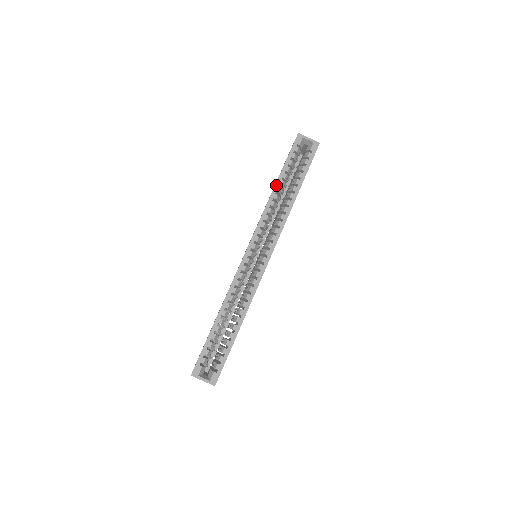
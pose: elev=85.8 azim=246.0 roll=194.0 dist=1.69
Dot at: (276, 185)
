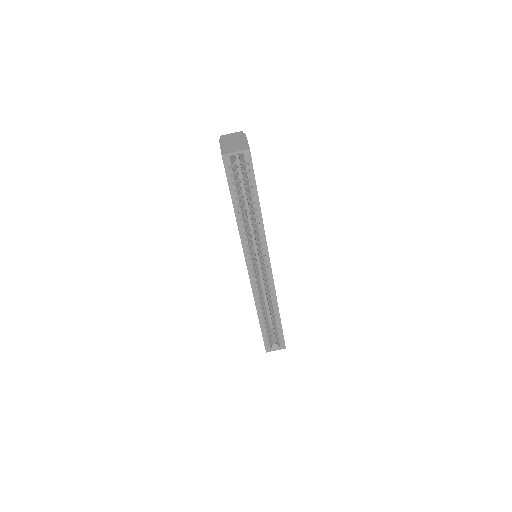
Dot at: (236, 214)
